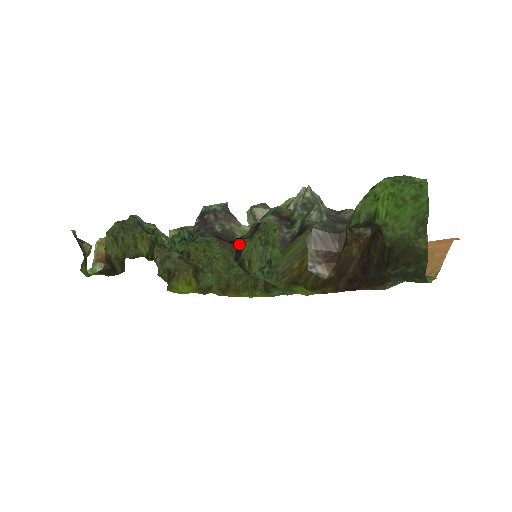
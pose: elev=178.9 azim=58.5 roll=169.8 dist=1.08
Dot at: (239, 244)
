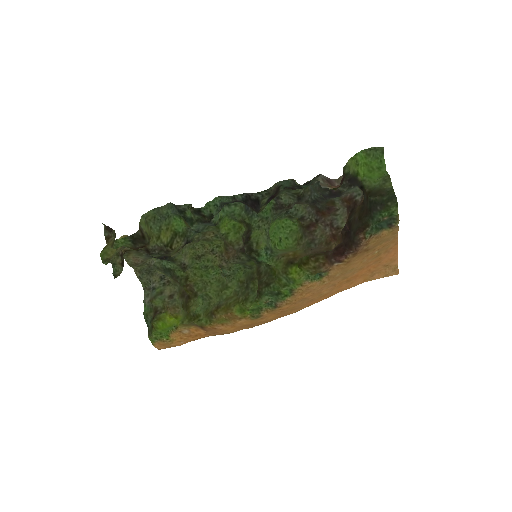
Dot at: (259, 208)
